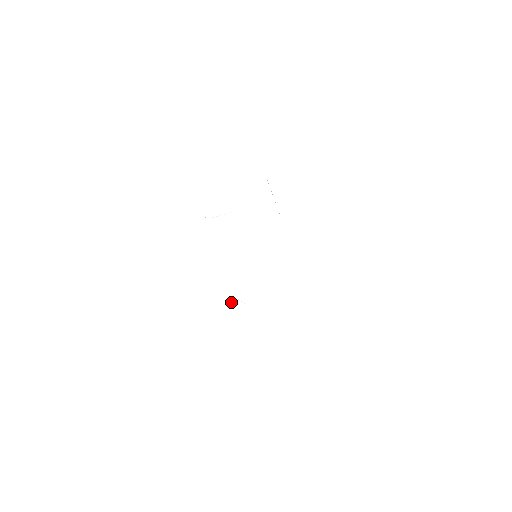
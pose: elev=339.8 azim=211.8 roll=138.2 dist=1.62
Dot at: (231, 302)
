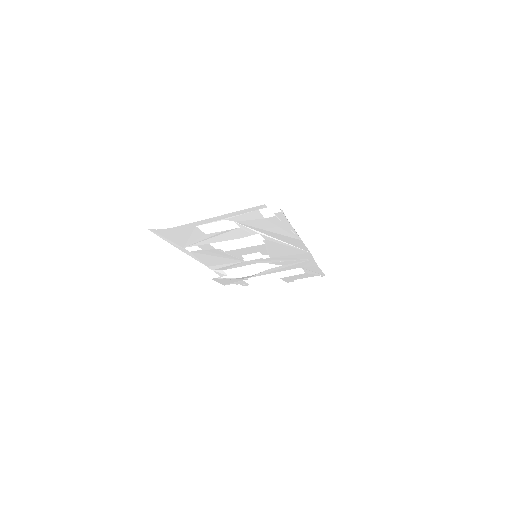
Dot at: (218, 281)
